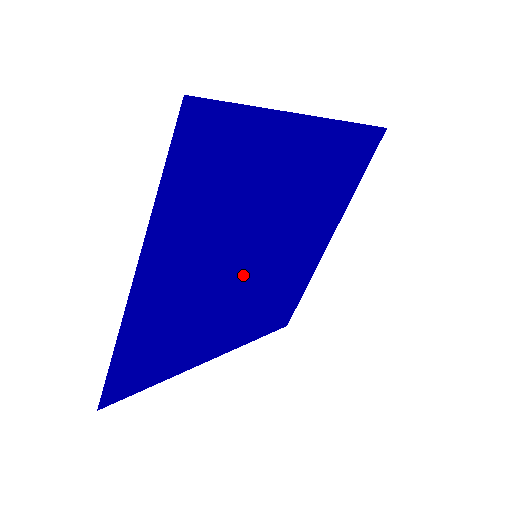
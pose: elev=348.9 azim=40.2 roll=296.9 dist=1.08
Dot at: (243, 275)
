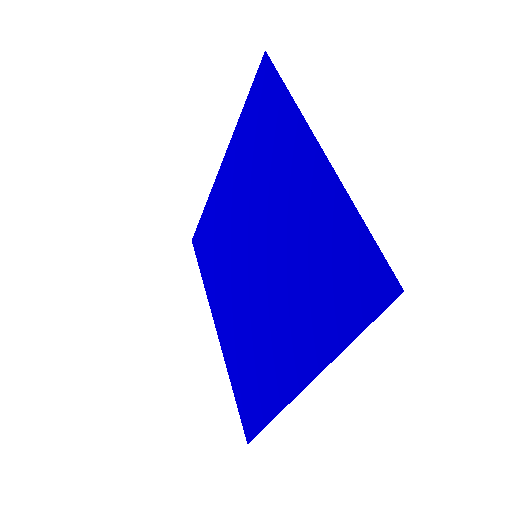
Dot at: (250, 275)
